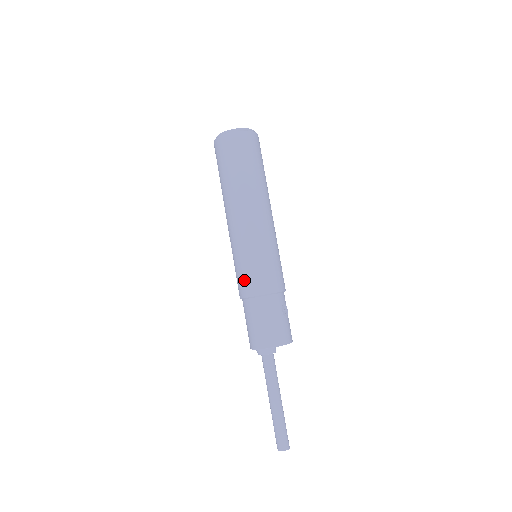
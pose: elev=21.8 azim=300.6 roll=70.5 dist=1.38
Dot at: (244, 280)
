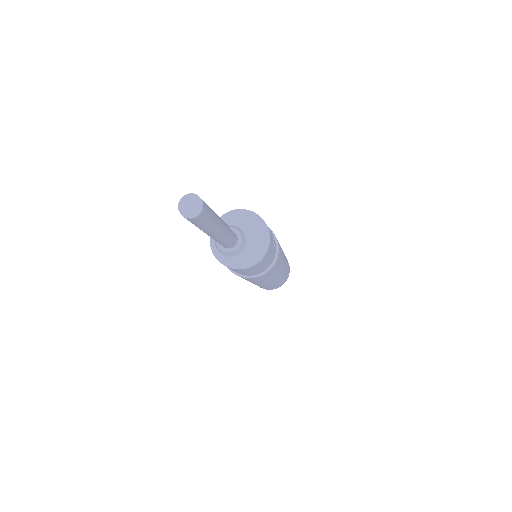
Dot at: occluded
